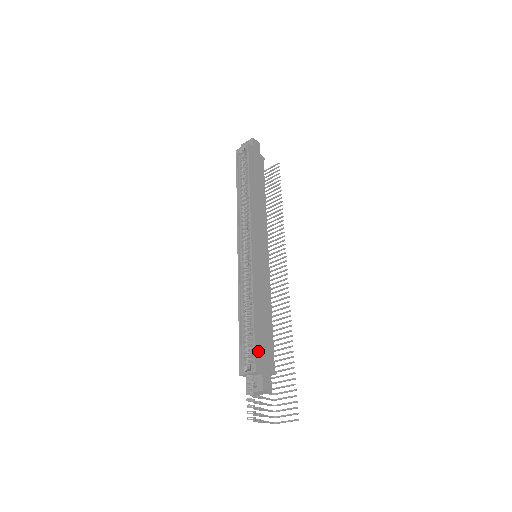
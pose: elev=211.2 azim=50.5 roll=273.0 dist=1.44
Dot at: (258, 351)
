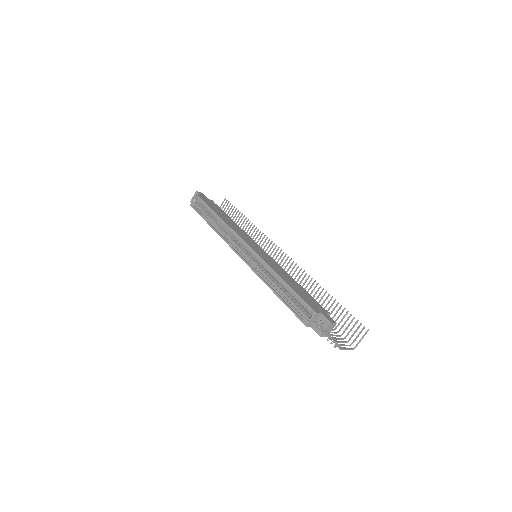
Dot at: (307, 302)
